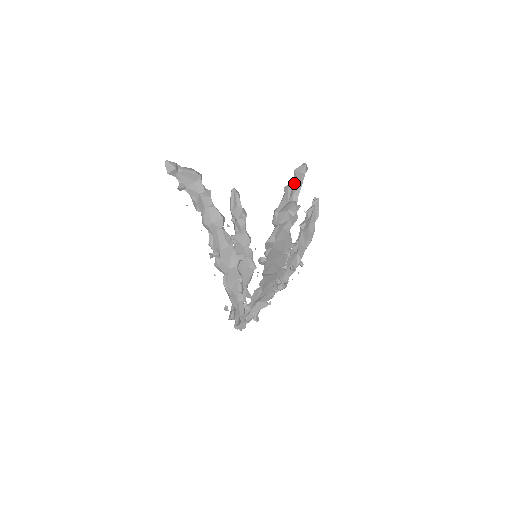
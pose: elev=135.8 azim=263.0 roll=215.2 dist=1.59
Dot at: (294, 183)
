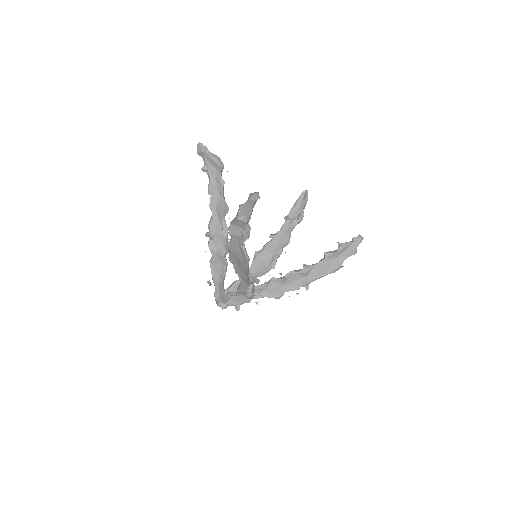
Dot at: (245, 205)
